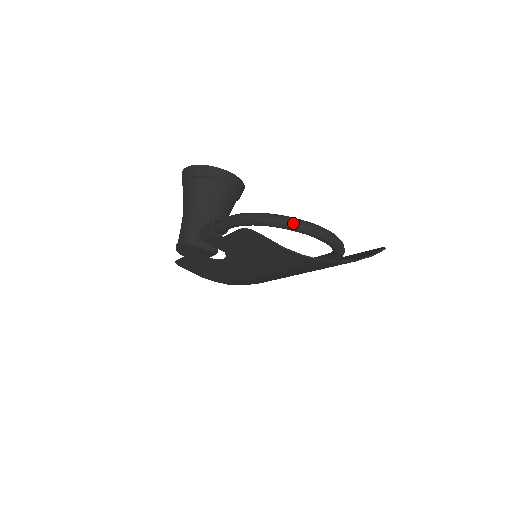
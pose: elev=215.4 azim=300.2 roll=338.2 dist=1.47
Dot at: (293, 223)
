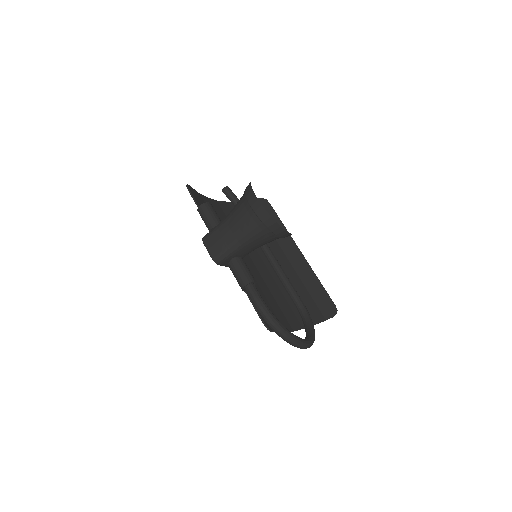
Dot at: (297, 346)
